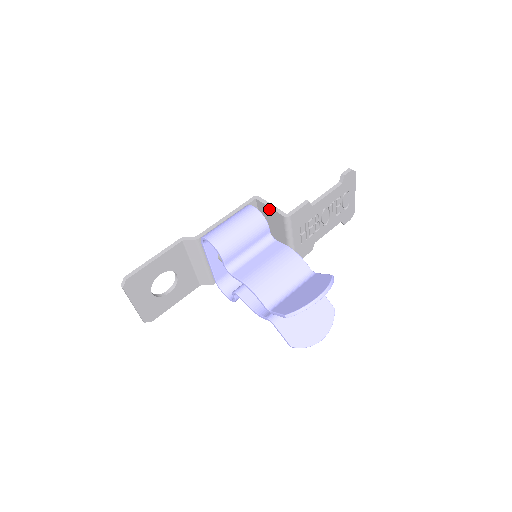
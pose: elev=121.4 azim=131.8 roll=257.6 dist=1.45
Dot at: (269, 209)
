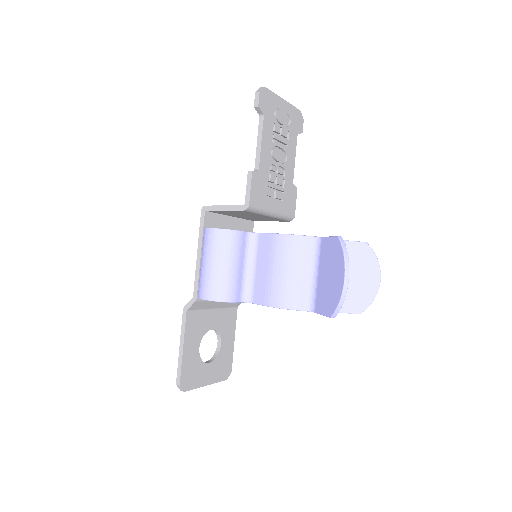
Dot at: (225, 211)
